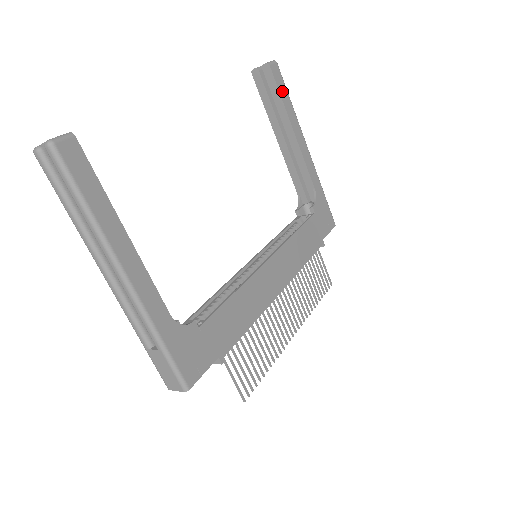
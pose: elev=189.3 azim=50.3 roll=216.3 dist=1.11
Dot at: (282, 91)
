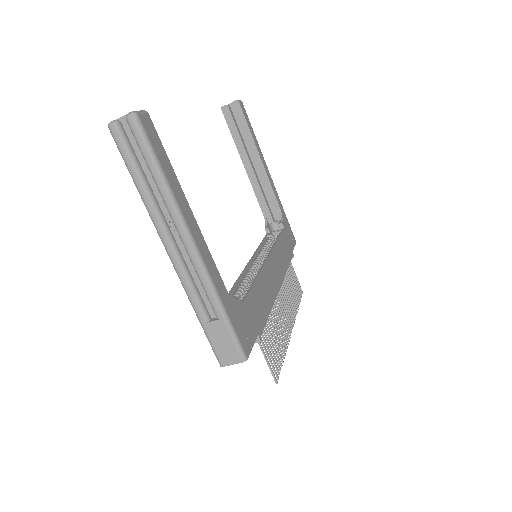
Dot at: (249, 124)
